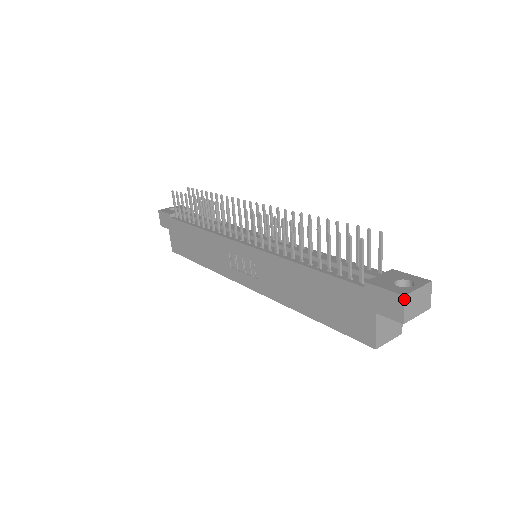
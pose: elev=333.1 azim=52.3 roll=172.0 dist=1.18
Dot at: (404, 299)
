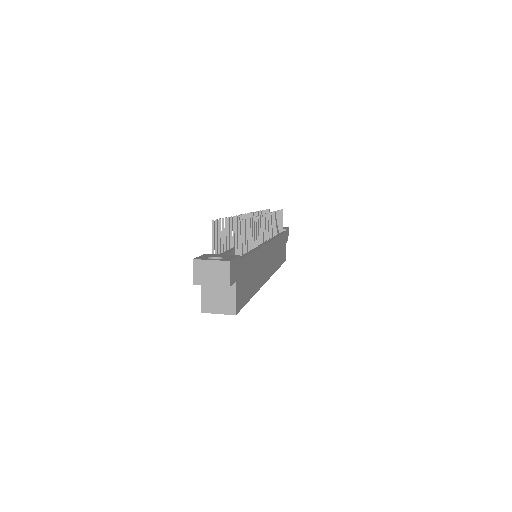
Dot at: (193, 262)
